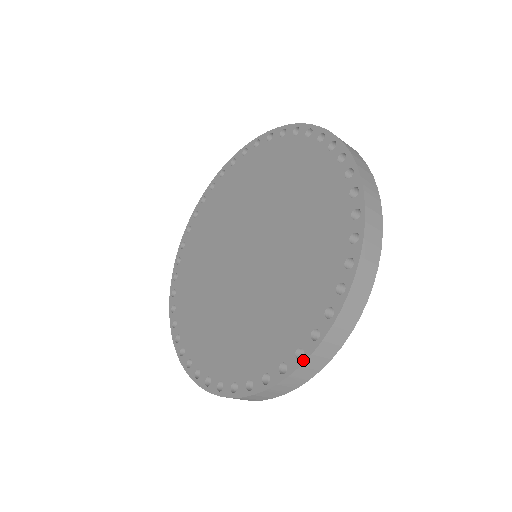
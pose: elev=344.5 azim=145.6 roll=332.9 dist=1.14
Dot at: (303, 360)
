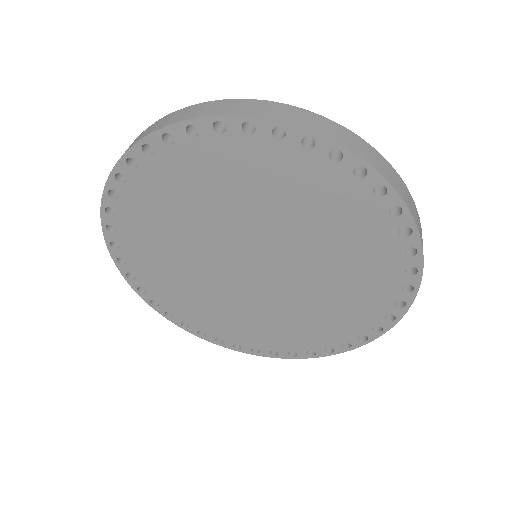
Dot at: (384, 332)
